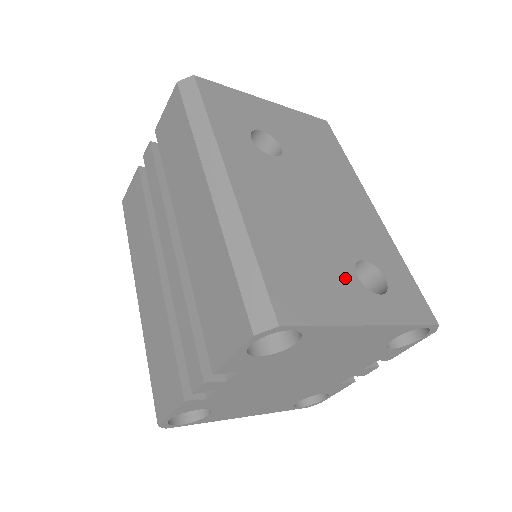
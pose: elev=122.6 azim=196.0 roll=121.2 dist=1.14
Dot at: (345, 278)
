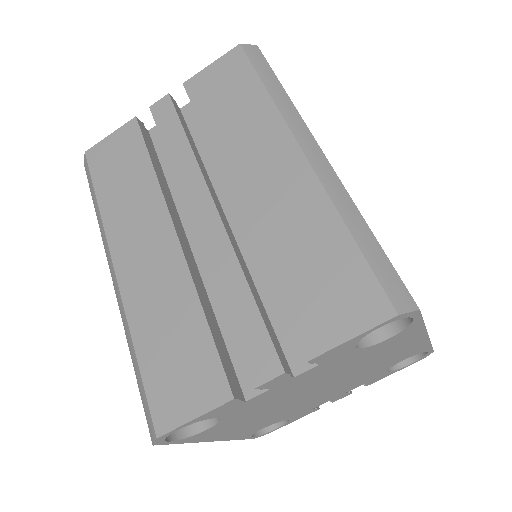
Dot at: occluded
